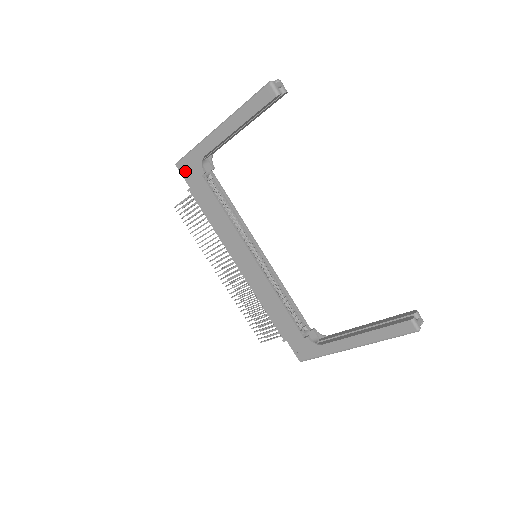
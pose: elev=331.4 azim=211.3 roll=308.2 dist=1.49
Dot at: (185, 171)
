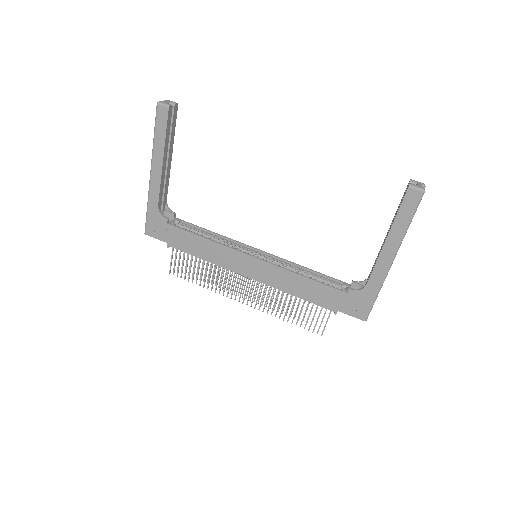
Dot at: (154, 232)
